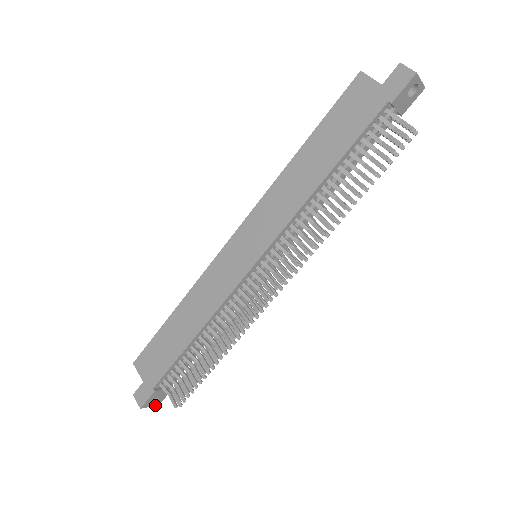
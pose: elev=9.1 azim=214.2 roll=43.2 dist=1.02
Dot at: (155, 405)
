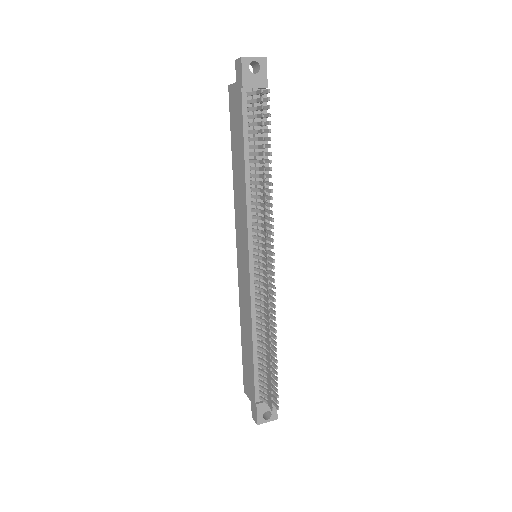
Dot at: (273, 420)
